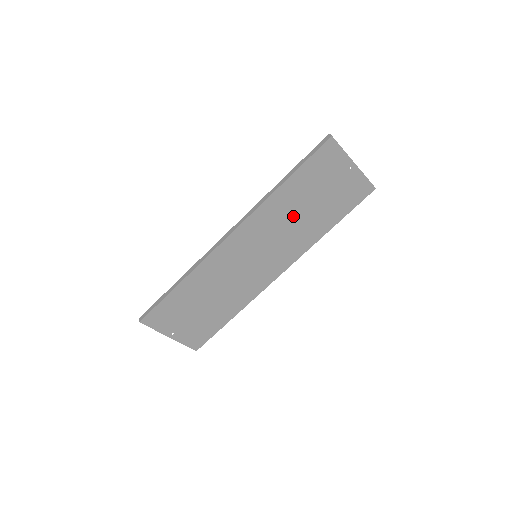
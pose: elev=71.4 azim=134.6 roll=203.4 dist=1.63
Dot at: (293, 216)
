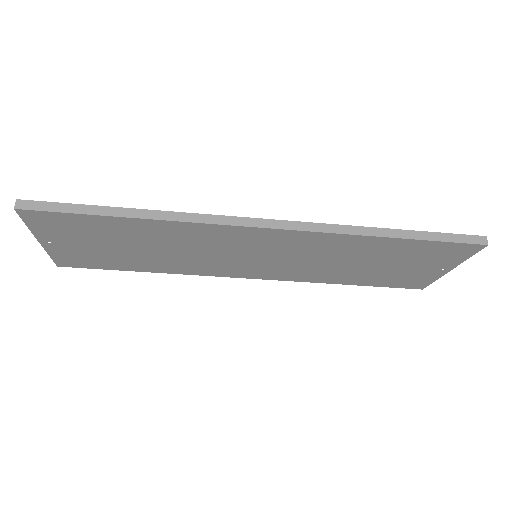
Dot at: (343, 259)
